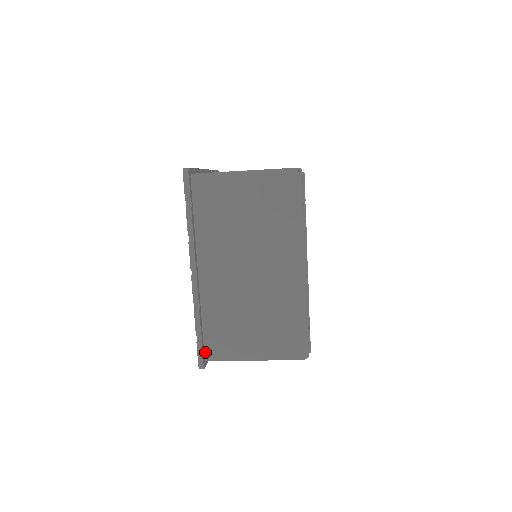
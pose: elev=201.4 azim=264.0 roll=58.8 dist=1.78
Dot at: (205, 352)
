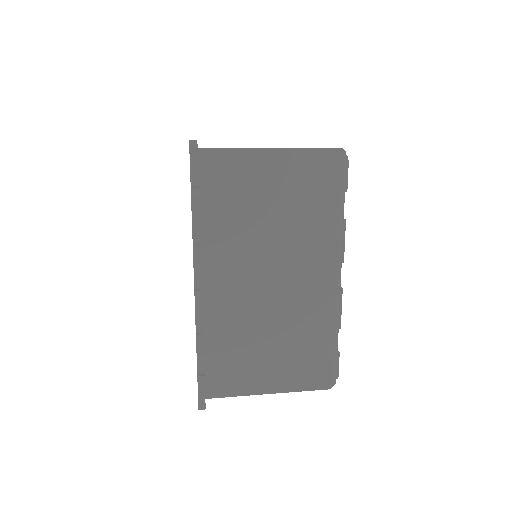
Dot at: (206, 387)
